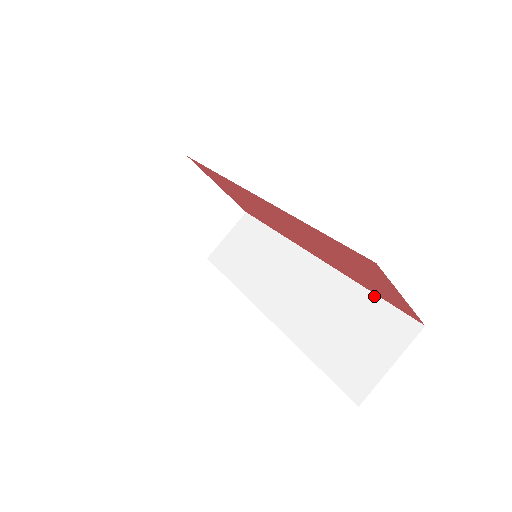
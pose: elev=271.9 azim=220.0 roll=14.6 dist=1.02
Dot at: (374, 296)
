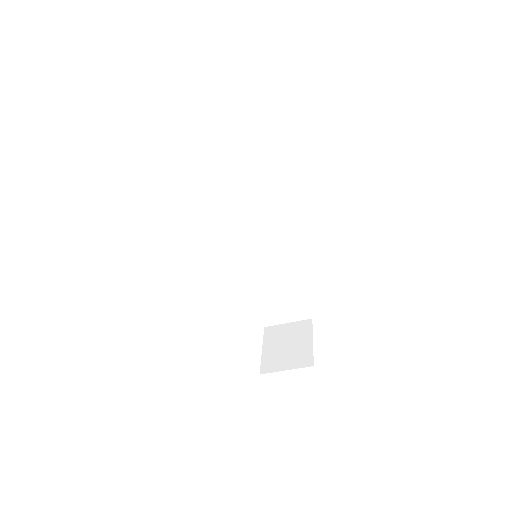
Dot at: (302, 290)
